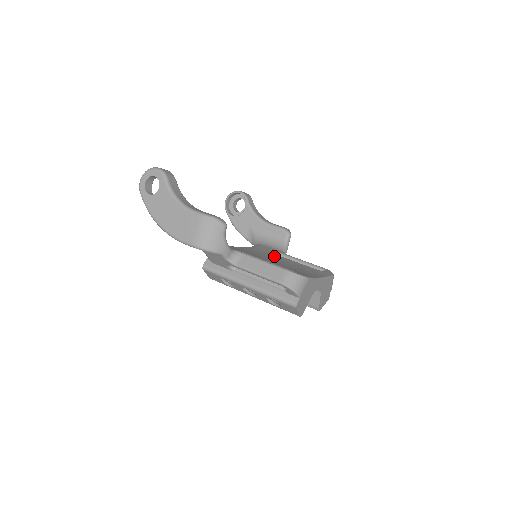
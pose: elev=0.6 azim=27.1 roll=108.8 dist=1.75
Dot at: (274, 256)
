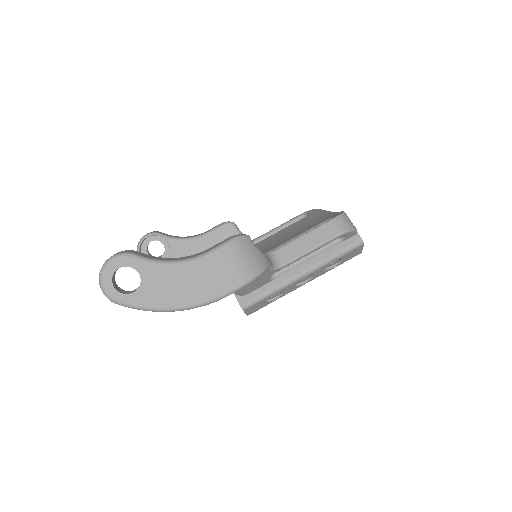
Dot at: (262, 244)
